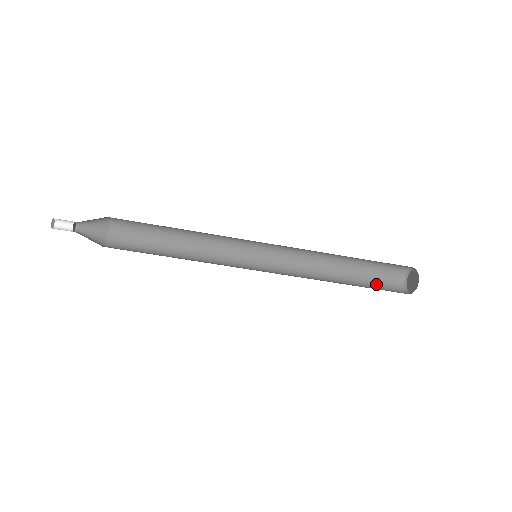
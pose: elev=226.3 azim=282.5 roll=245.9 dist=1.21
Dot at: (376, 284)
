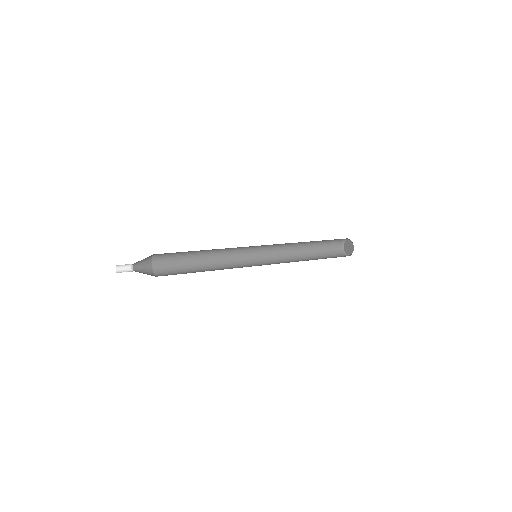
Dot at: (327, 254)
